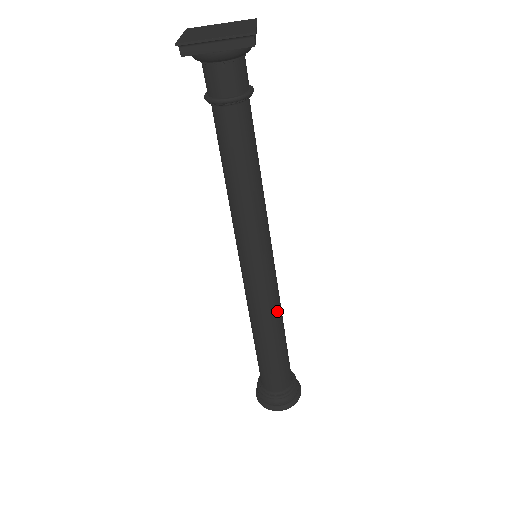
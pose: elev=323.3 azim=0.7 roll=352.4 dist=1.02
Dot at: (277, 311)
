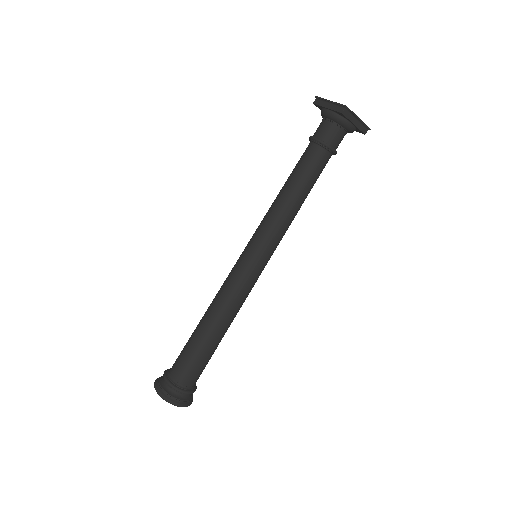
Dot at: (229, 303)
